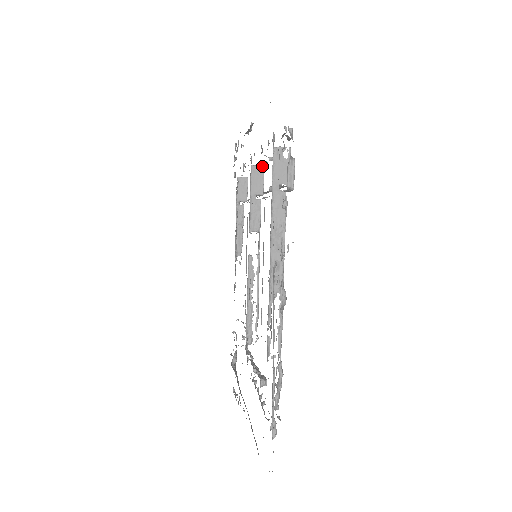
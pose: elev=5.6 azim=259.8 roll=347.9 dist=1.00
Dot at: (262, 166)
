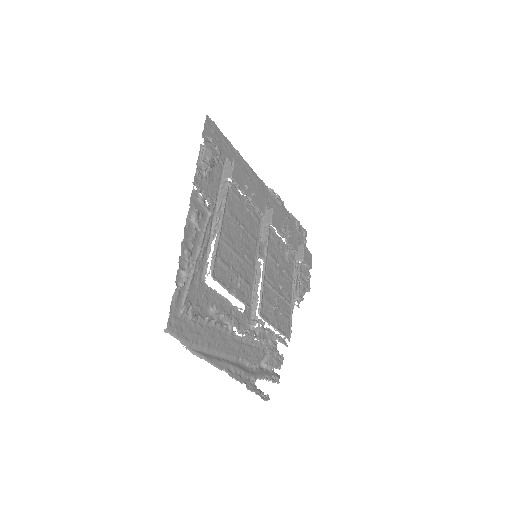
Dot at: (272, 207)
